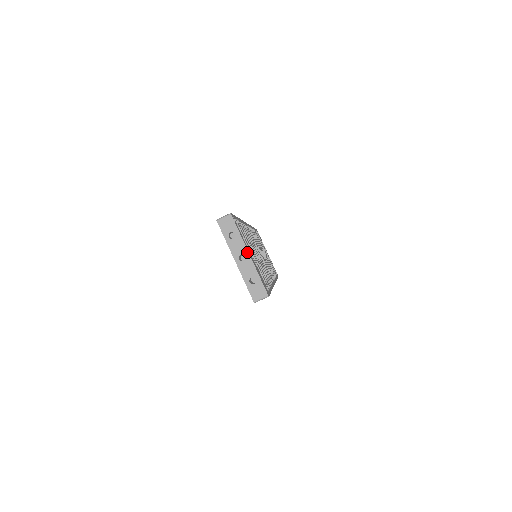
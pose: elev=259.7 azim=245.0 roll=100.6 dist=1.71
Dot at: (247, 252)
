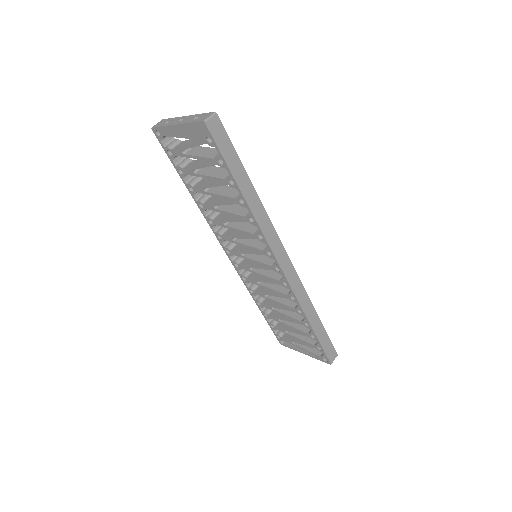
Dot at: (184, 117)
